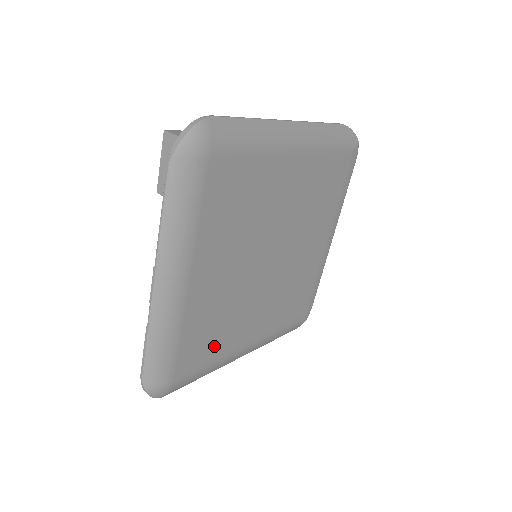
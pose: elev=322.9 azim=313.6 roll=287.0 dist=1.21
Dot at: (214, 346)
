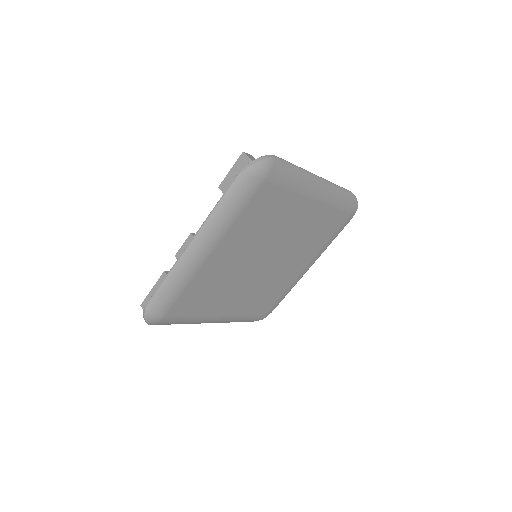
Dot at: (201, 305)
